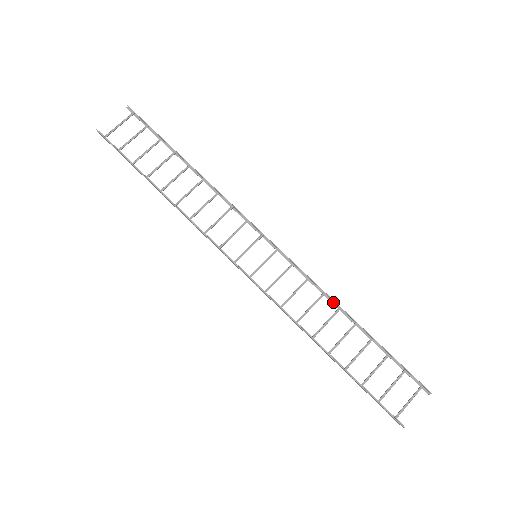
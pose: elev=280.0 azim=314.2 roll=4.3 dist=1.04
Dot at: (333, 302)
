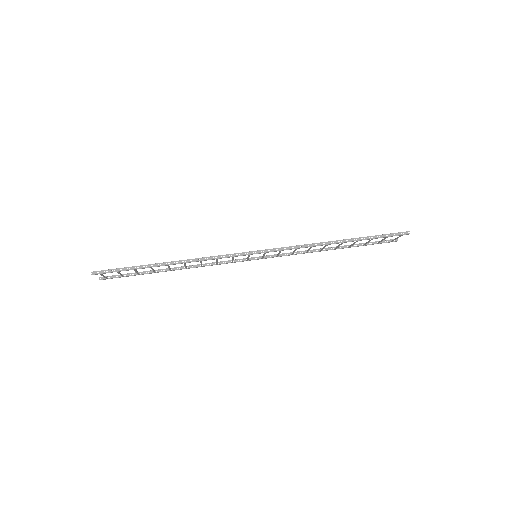
Dot at: occluded
